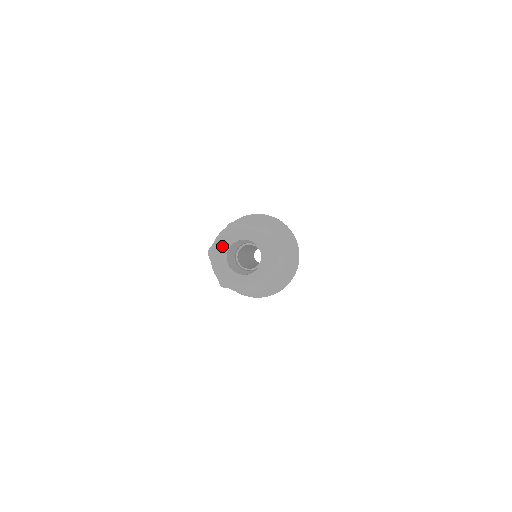
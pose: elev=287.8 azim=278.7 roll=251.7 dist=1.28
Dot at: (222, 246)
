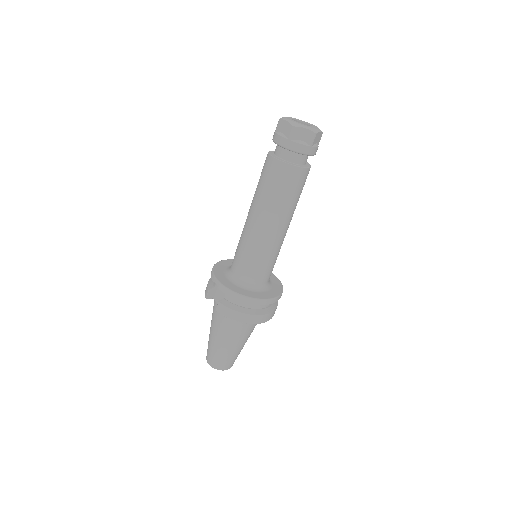
Dot at: (297, 119)
